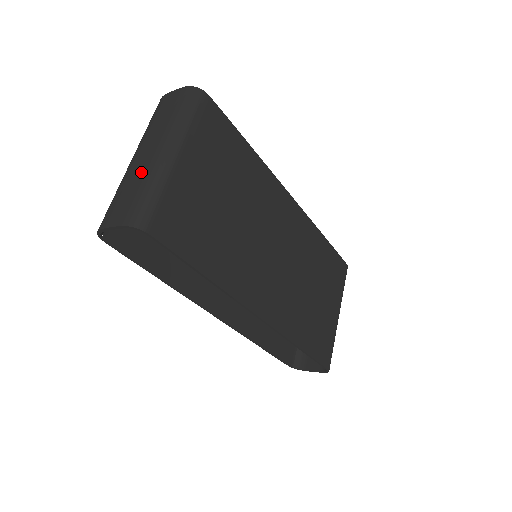
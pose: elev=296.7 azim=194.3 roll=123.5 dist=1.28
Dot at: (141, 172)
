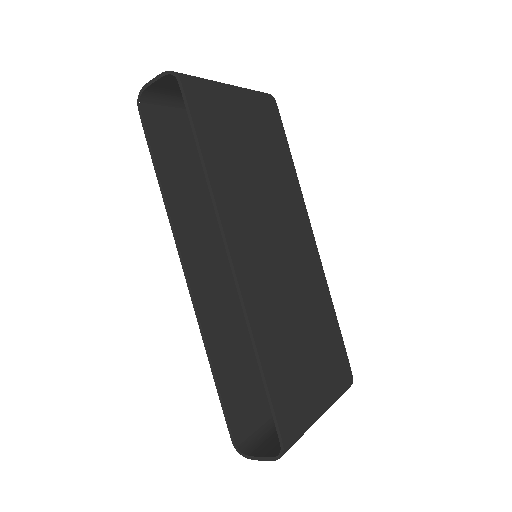
Dot at: occluded
